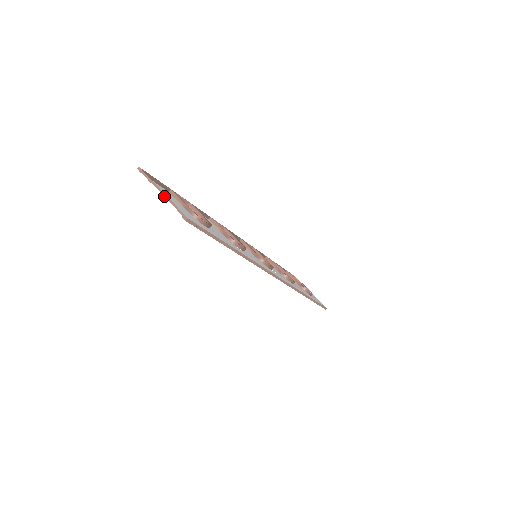
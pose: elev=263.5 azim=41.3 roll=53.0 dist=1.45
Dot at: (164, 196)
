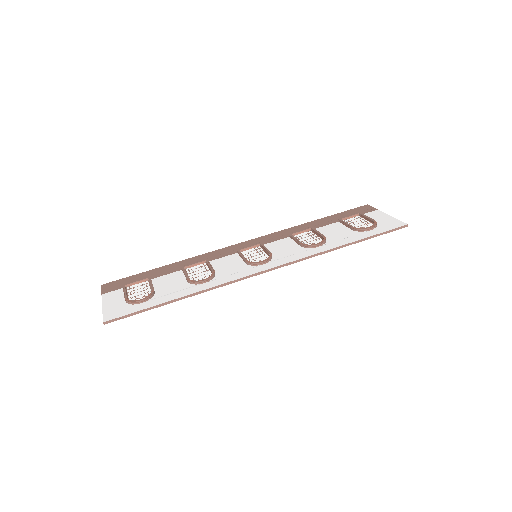
Dot at: (102, 306)
